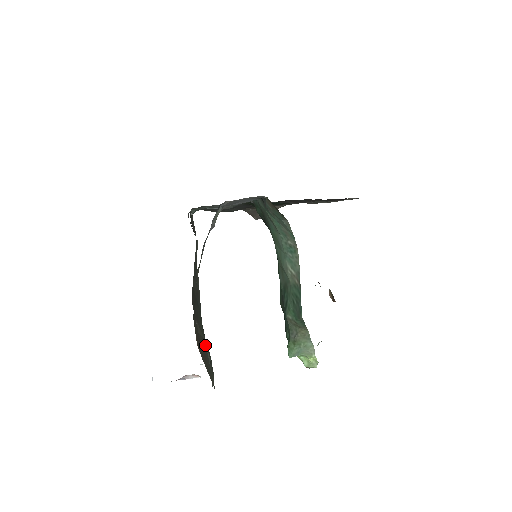
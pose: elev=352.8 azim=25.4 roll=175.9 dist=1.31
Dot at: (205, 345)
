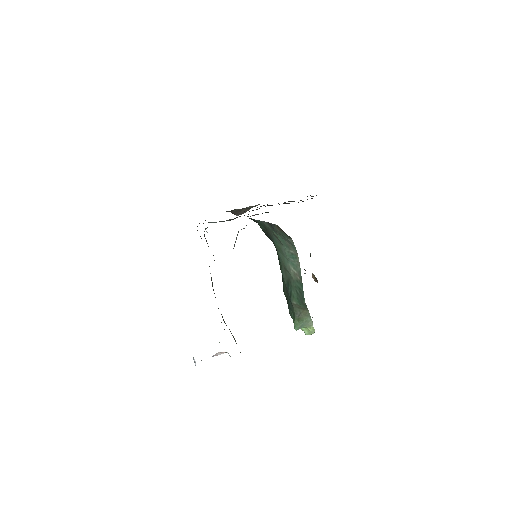
Dot at: (229, 329)
